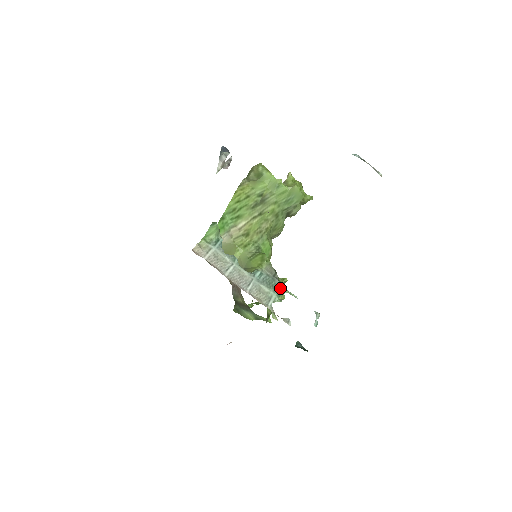
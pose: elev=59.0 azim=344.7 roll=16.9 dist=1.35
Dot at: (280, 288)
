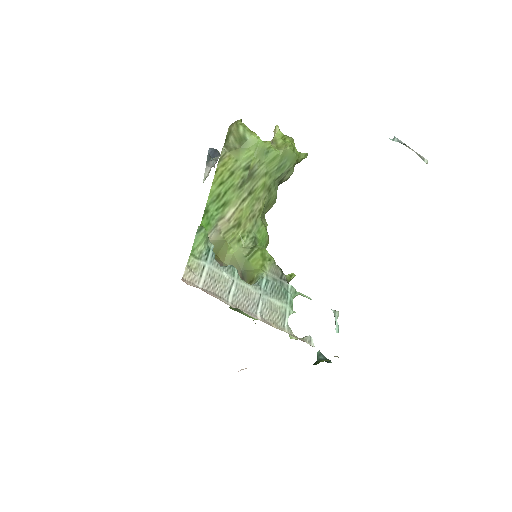
Dot at: (291, 293)
